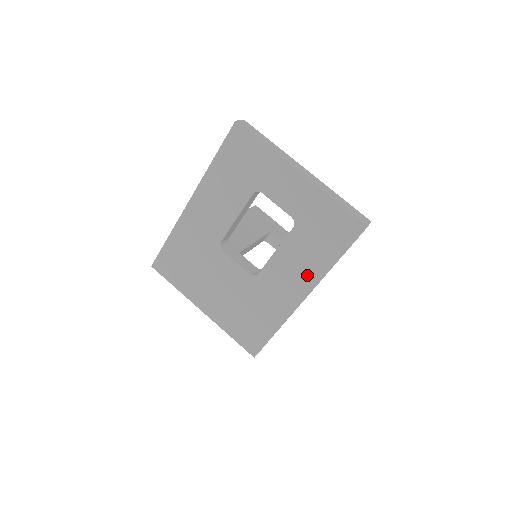
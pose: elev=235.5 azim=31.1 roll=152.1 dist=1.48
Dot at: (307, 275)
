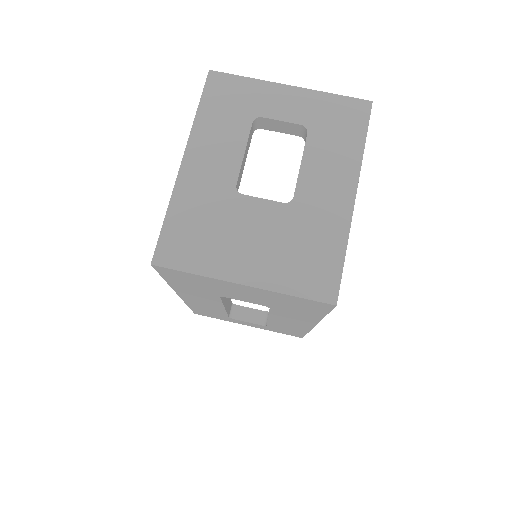
Dot at: (345, 170)
